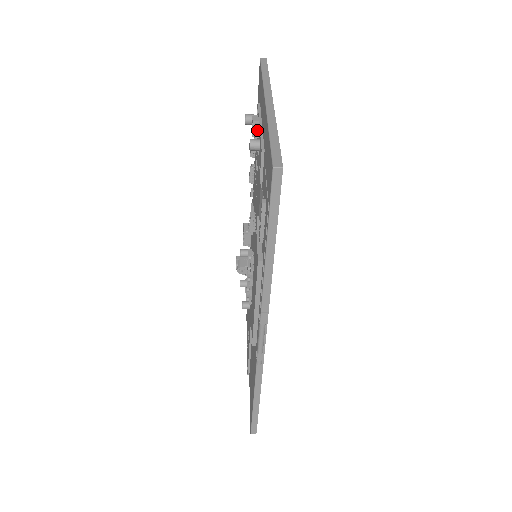
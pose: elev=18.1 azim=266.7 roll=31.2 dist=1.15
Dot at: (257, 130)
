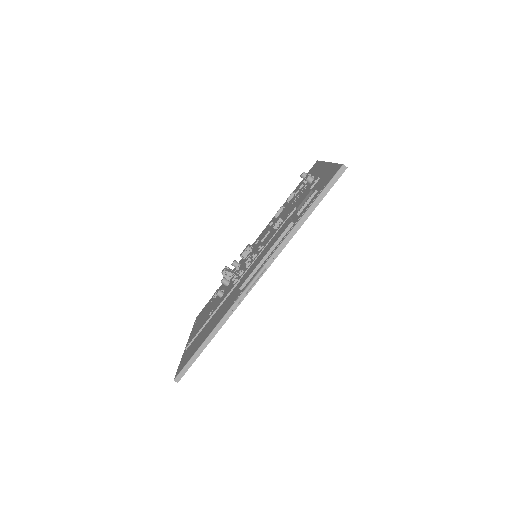
Dot at: (313, 176)
